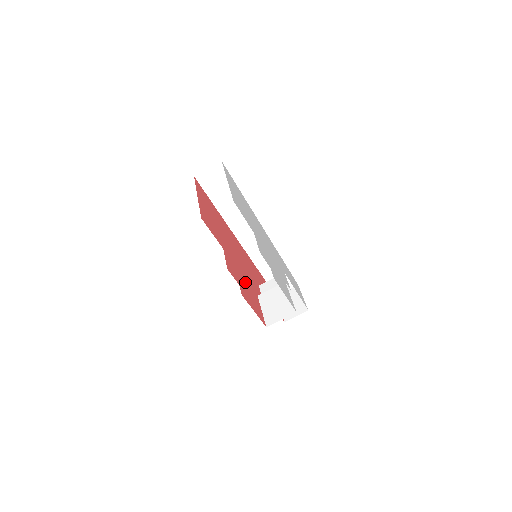
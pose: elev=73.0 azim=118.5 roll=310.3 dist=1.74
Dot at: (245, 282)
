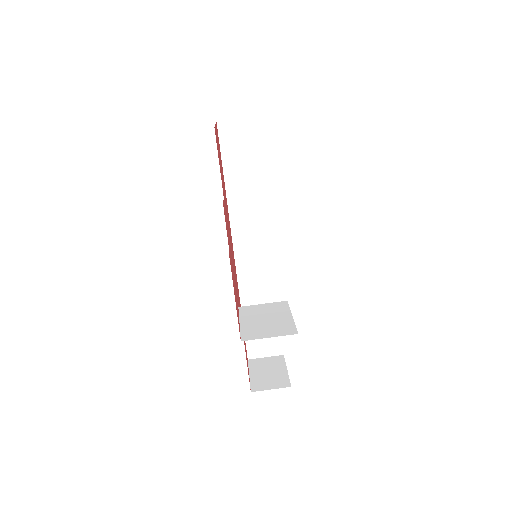
Dot at: occluded
